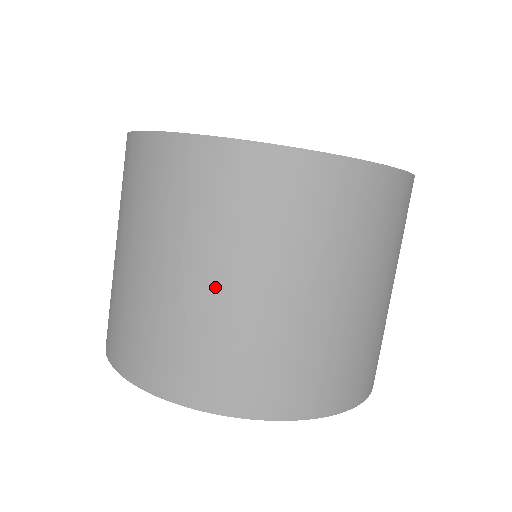
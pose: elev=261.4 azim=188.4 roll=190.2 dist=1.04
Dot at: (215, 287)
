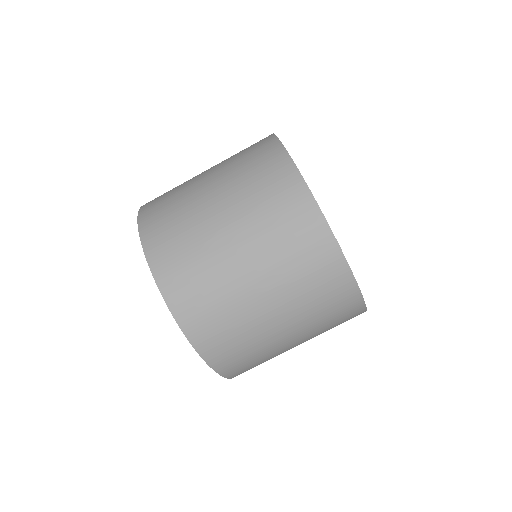
Dot at: (230, 243)
